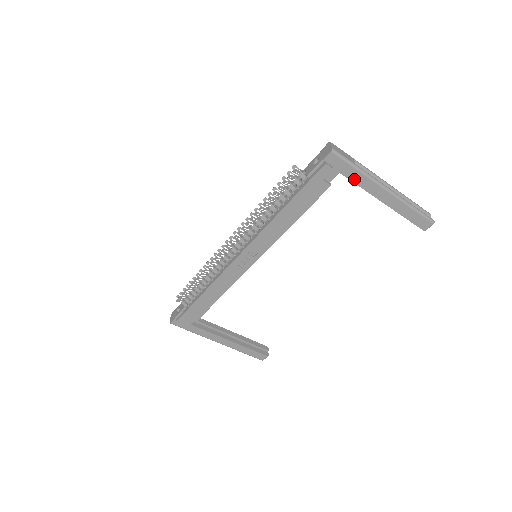
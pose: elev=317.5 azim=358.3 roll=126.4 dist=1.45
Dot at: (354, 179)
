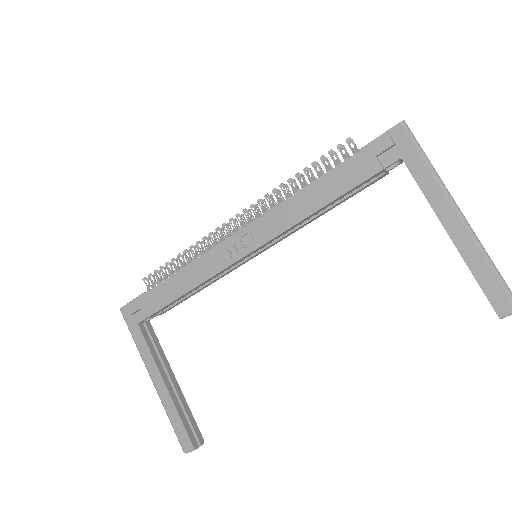
Dot at: (417, 175)
